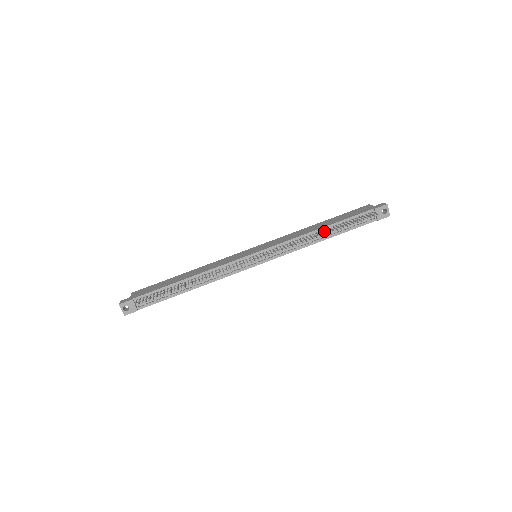
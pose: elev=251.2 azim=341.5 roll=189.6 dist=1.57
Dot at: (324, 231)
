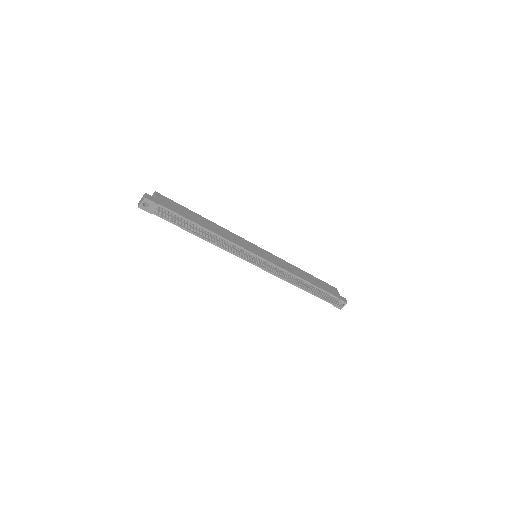
Dot at: occluded
